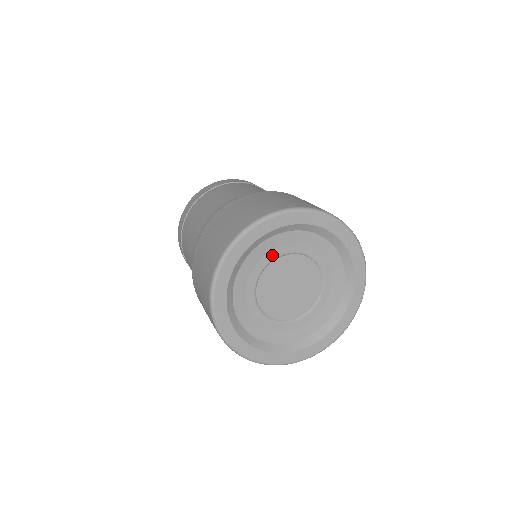
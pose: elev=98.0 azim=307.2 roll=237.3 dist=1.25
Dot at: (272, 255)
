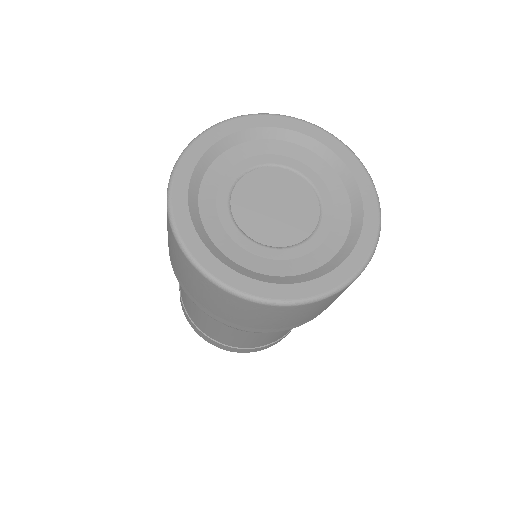
Dot at: (237, 170)
